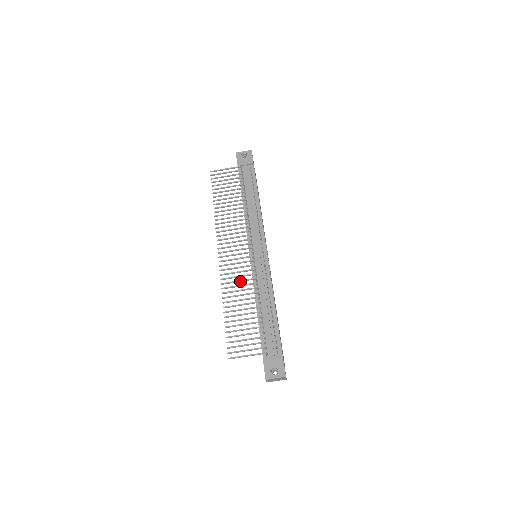
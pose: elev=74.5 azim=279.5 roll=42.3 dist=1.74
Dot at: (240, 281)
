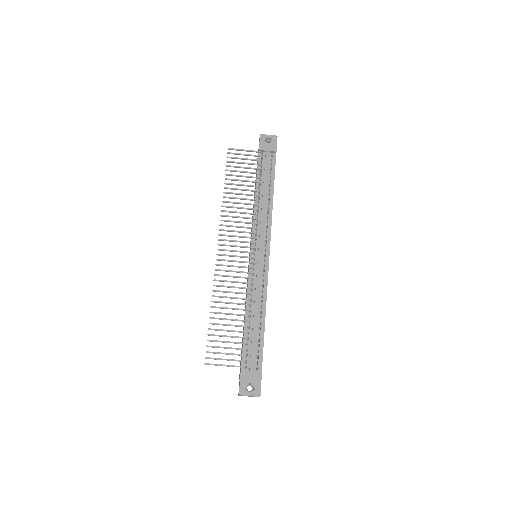
Dot at: (235, 282)
